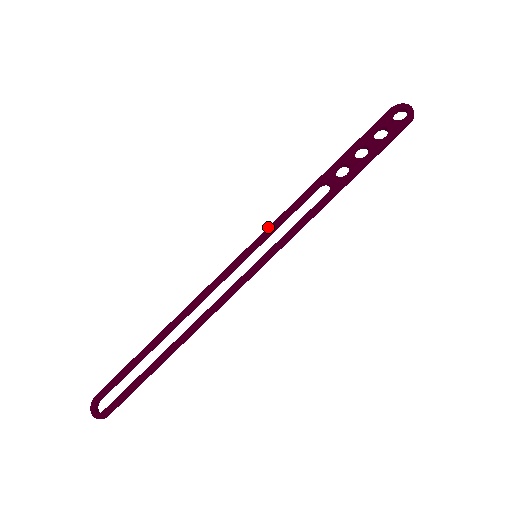
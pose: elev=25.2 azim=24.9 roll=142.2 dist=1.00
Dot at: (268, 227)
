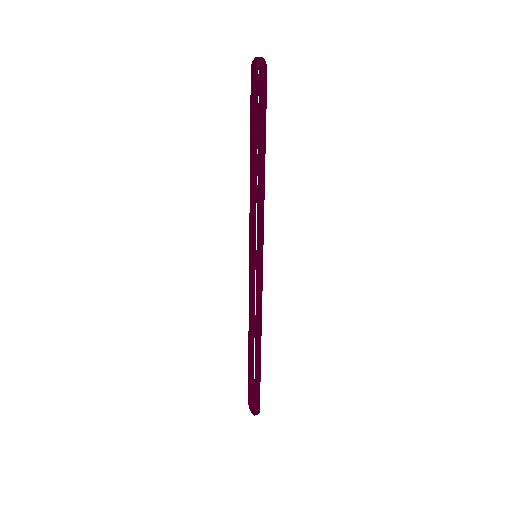
Dot at: (249, 229)
